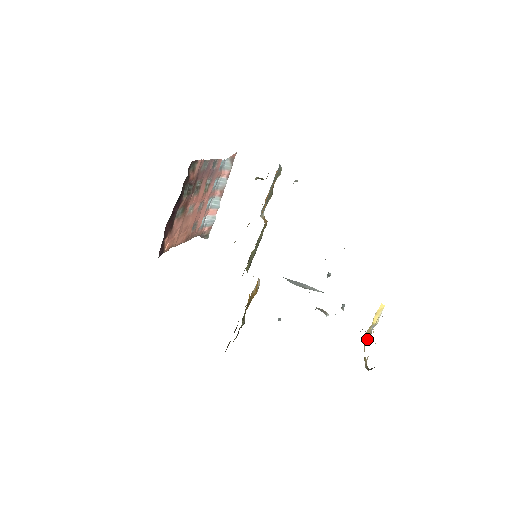
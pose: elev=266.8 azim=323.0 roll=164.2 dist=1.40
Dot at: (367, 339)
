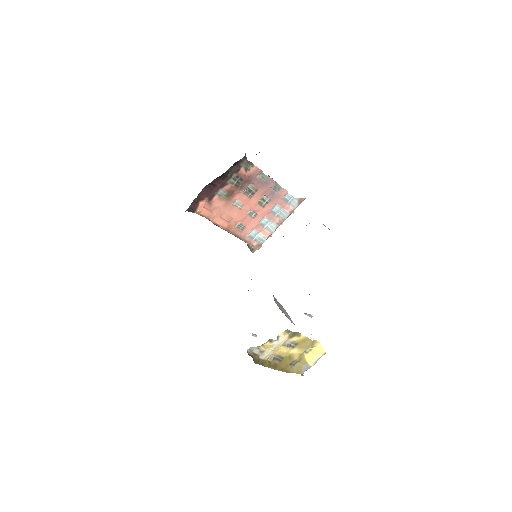
Dot at: (293, 371)
